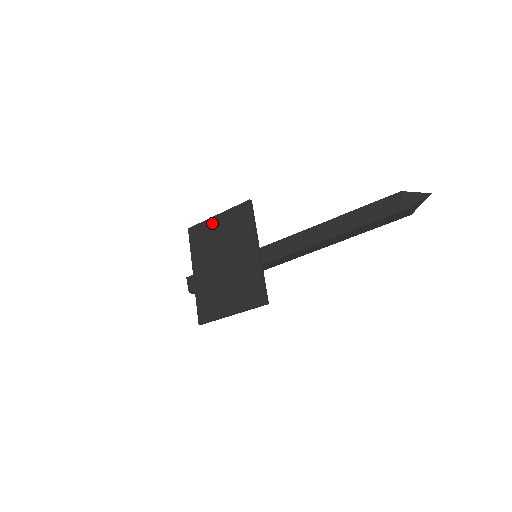
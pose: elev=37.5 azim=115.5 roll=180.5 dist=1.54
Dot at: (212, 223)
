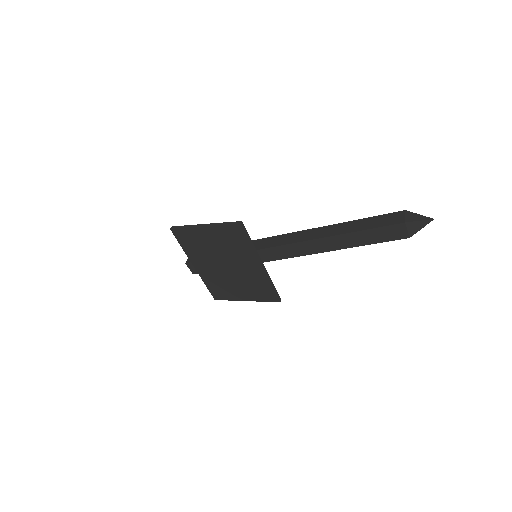
Dot at: (199, 232)
